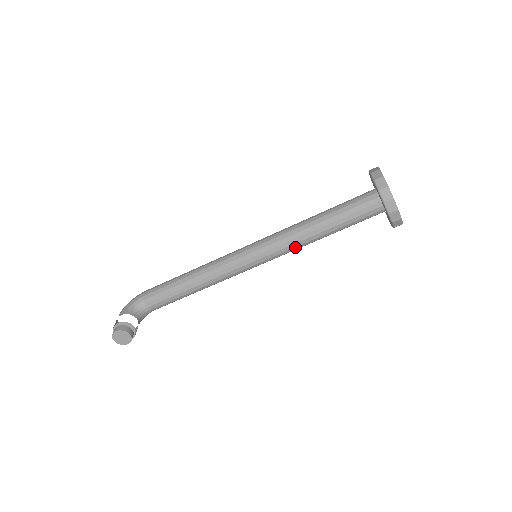
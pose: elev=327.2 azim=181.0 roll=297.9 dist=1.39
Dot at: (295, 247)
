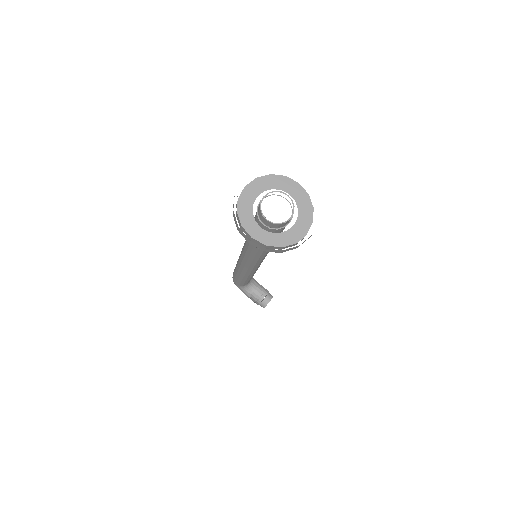
Dot at: occluded
